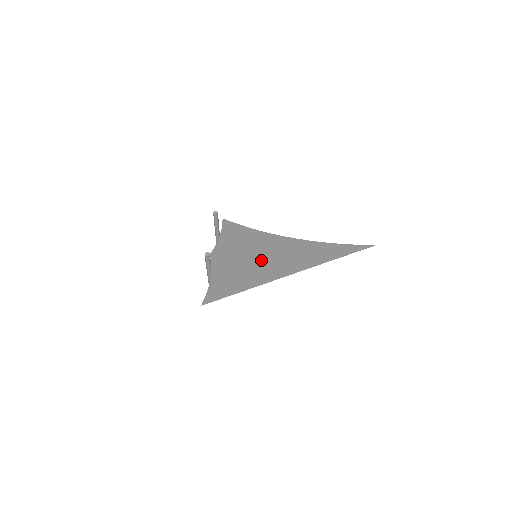
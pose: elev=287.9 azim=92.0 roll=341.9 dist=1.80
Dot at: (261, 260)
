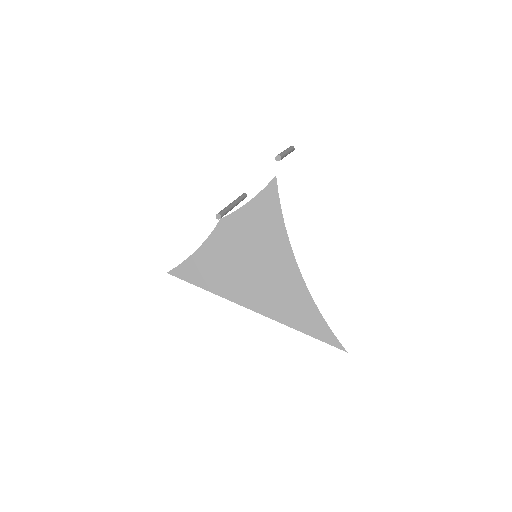
Dot at: (249, 271)
